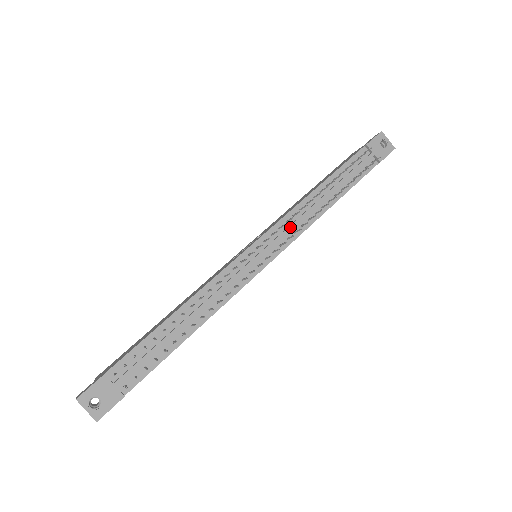
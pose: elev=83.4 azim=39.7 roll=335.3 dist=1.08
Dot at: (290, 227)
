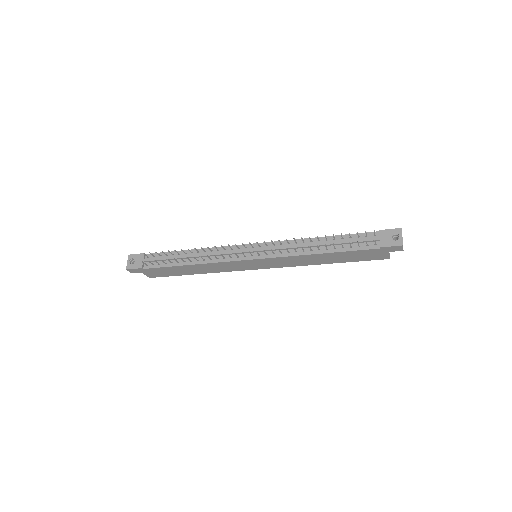
Dot at: (279, 247)
